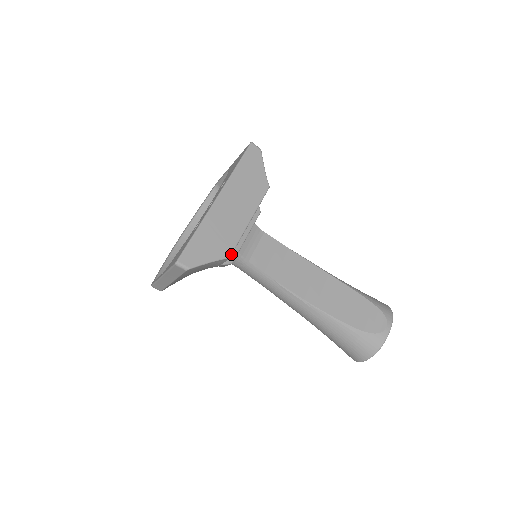
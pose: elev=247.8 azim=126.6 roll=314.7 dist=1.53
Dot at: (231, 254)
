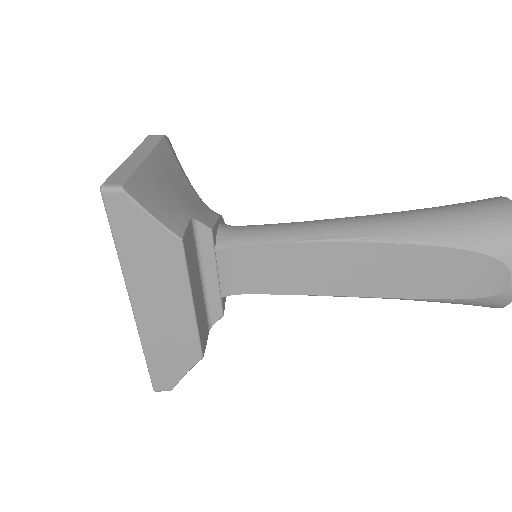
Dot at: (201, 354)
